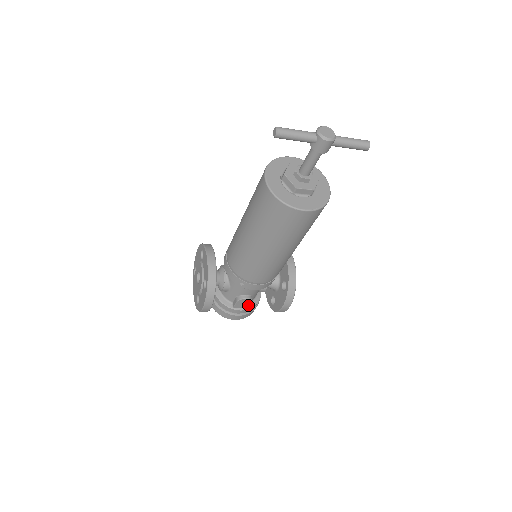
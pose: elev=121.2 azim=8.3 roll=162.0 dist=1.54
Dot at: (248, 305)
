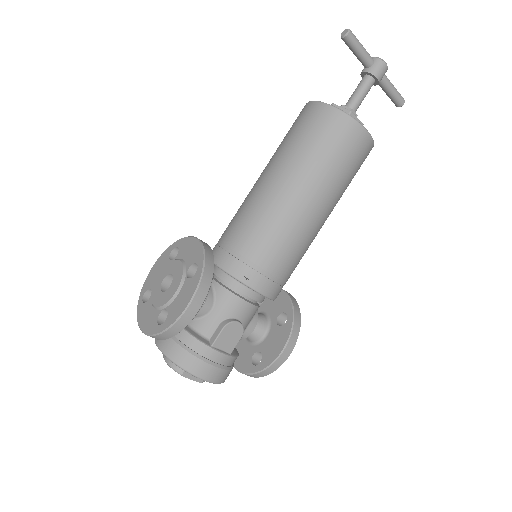
Dot at: (233, 345)
